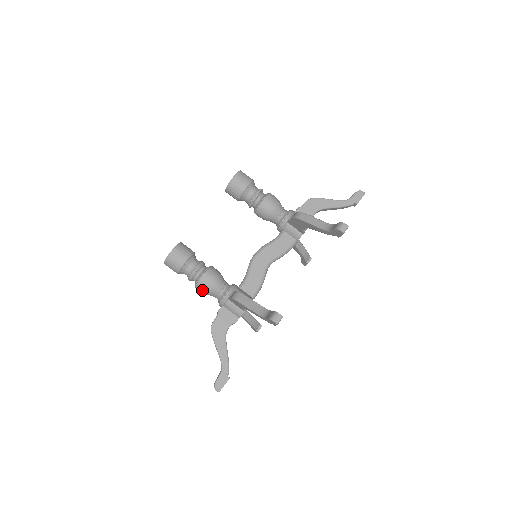
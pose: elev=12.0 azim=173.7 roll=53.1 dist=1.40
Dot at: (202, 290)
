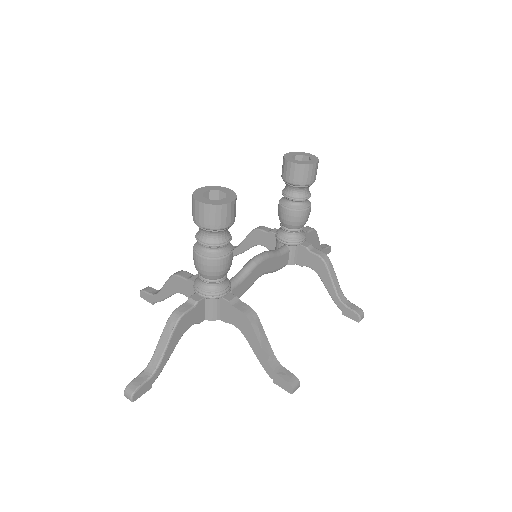
Dot at: (207, 268)
